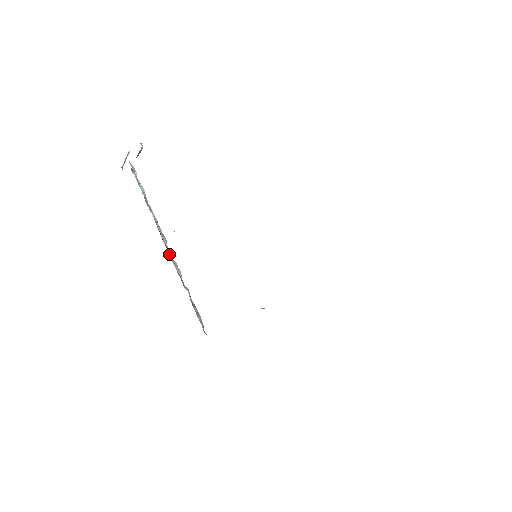
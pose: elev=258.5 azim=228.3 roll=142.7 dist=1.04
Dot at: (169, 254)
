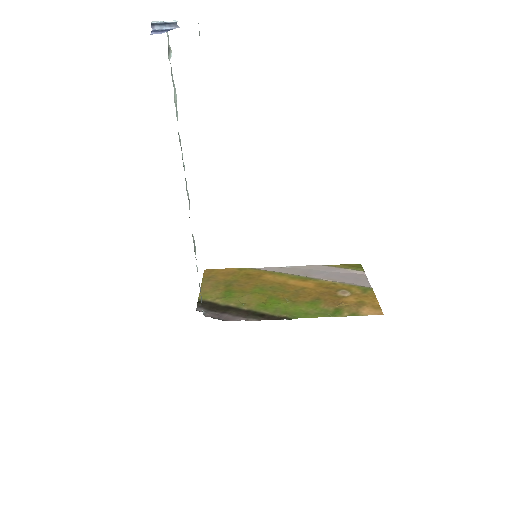
Dot at: occluded
